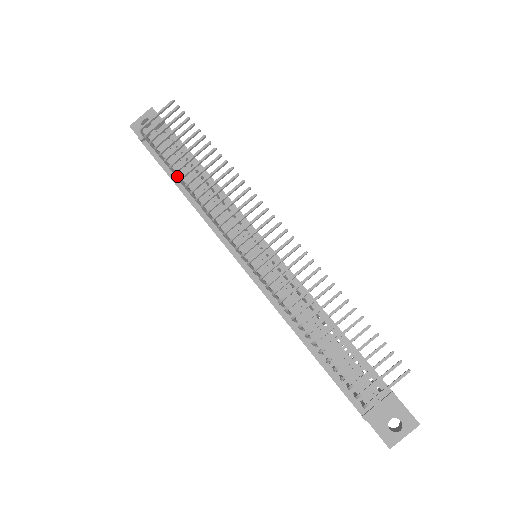
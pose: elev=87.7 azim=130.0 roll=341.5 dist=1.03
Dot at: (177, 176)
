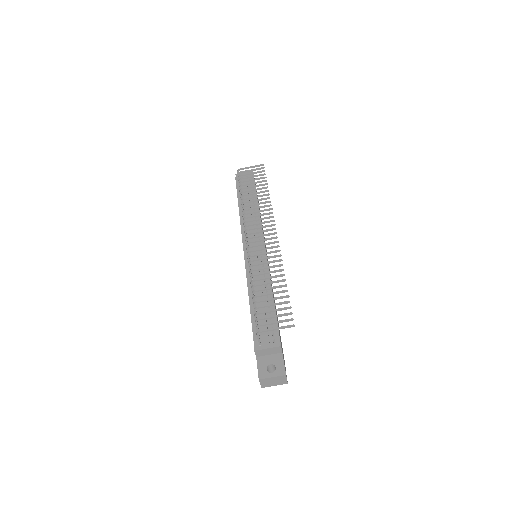
Dot at: occluded
